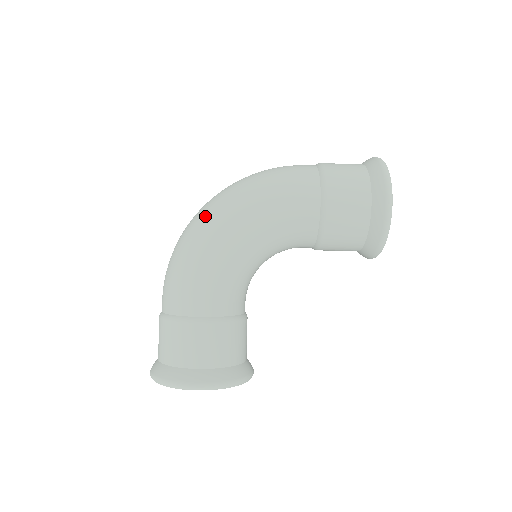
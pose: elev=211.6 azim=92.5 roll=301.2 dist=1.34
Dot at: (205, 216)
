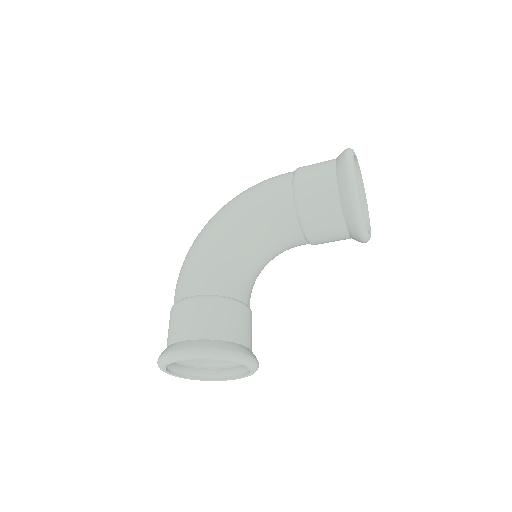
Dot at: (206, 224)
